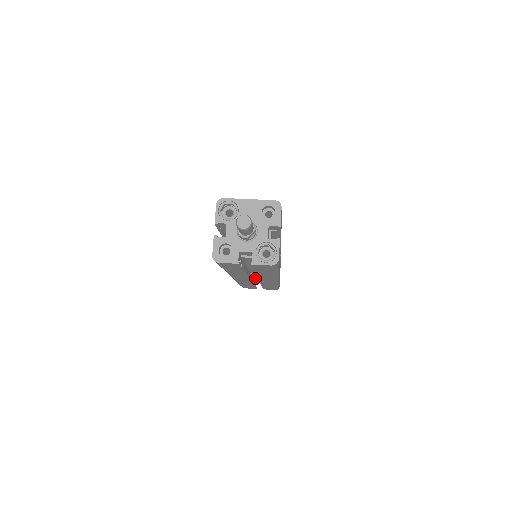
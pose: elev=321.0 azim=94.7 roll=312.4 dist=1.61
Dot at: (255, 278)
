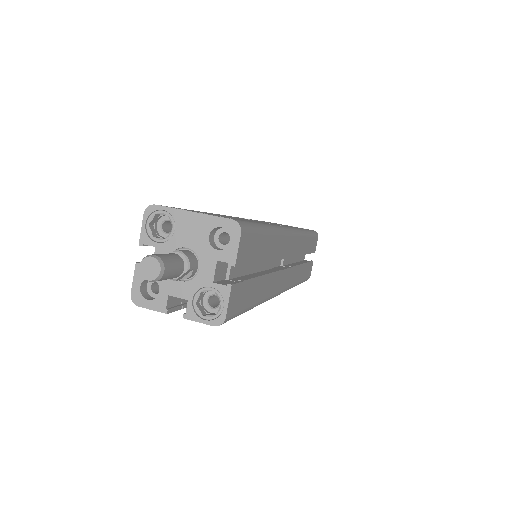
Dot at: occluded
